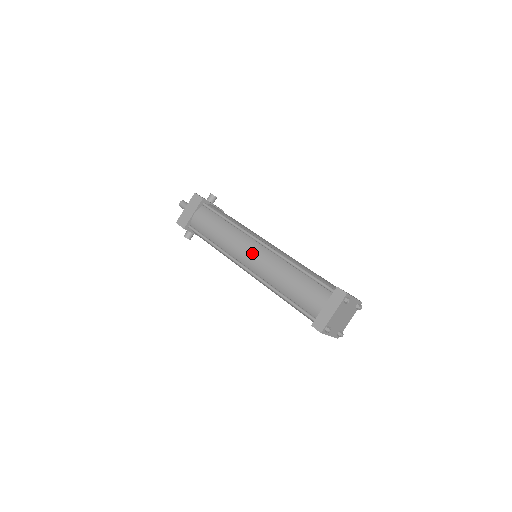
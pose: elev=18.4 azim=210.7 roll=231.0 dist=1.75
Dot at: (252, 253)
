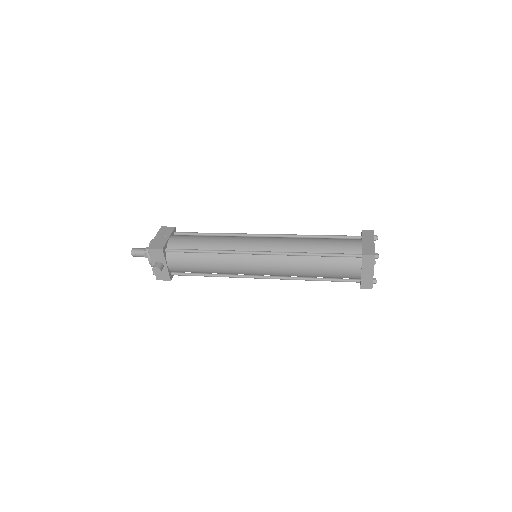
Dot at: (262, 239)
